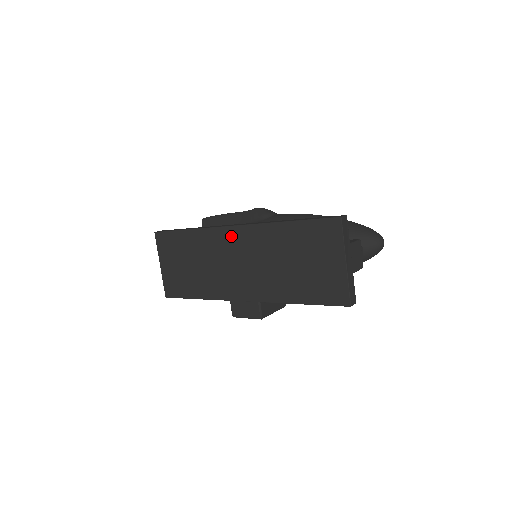
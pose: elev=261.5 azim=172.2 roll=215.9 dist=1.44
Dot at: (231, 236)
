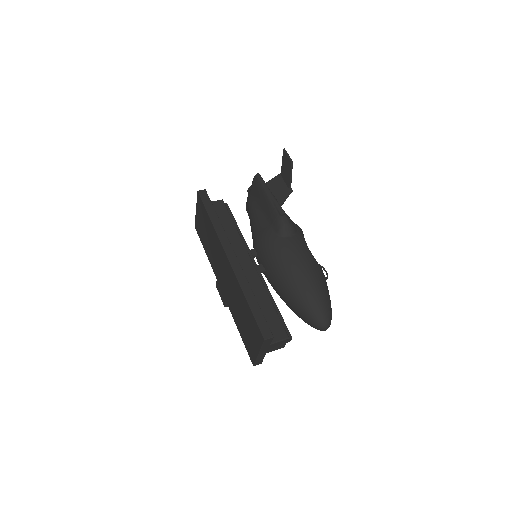
Dot at: (225, 260)
